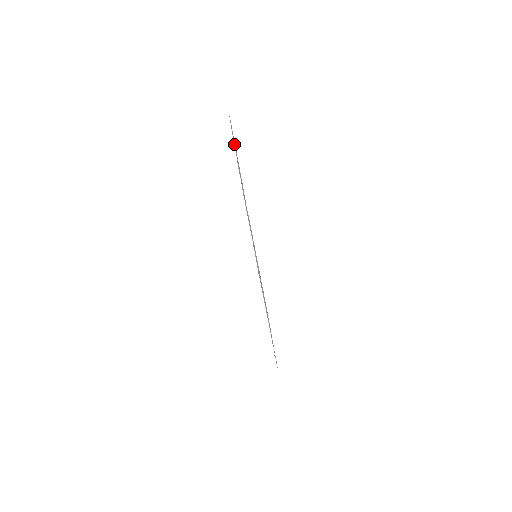
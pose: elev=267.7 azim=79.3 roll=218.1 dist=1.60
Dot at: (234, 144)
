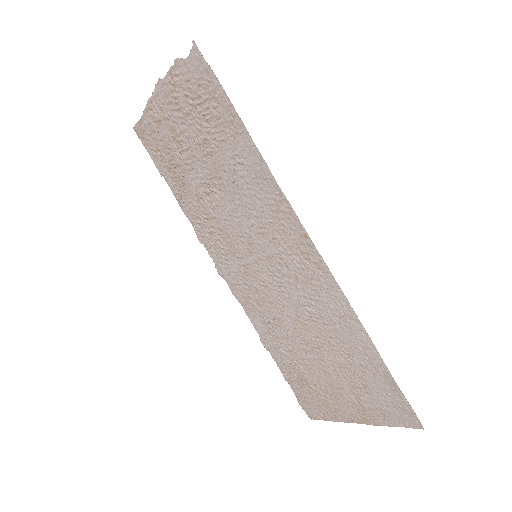
Dot at: (156, 87)
